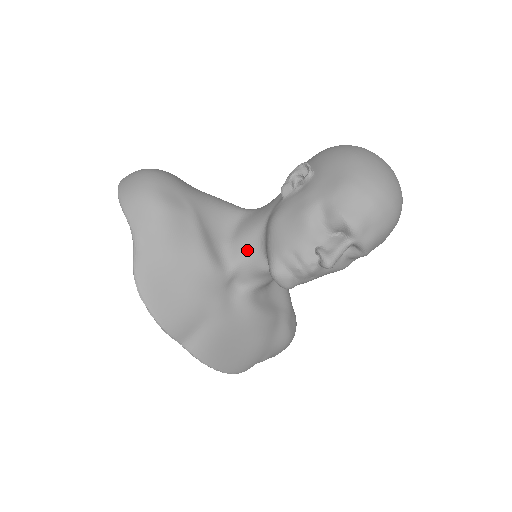
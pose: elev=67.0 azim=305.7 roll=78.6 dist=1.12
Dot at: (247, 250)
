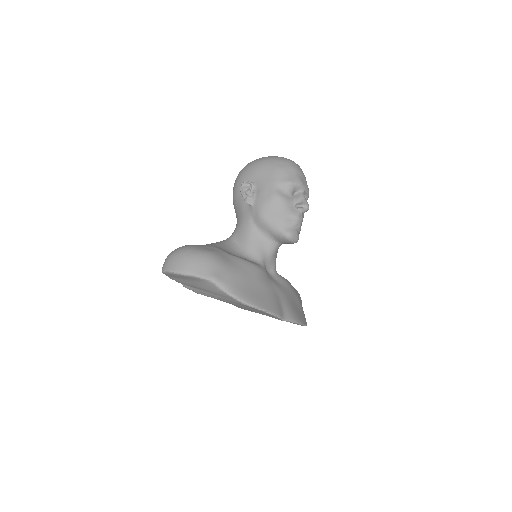
Dot at: (259, 247)
